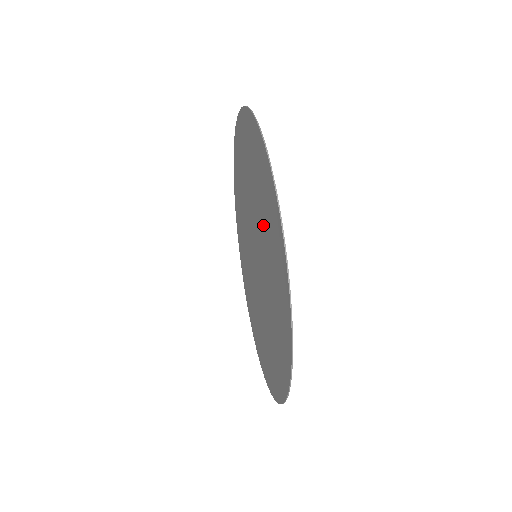
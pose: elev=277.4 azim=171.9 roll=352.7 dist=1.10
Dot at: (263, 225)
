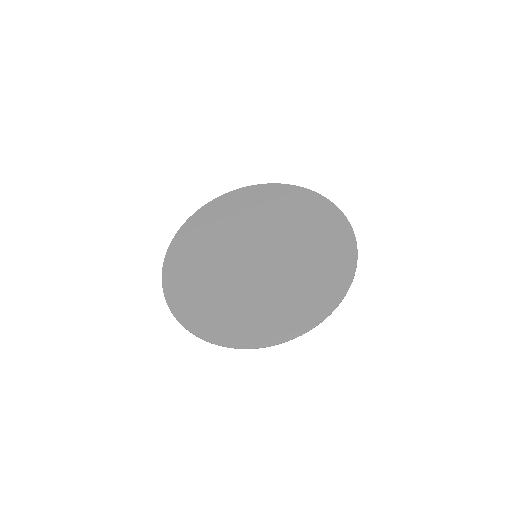
Dot at: (266, 216)
